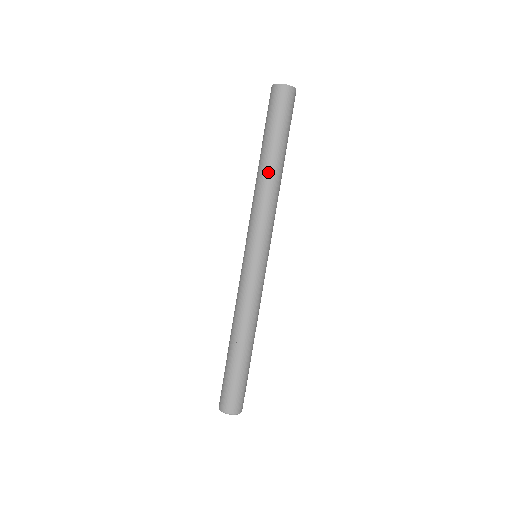
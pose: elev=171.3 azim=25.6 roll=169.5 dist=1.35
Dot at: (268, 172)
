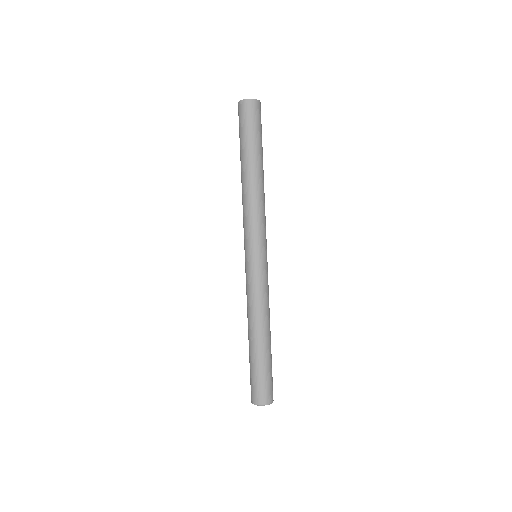
Dot at: (253, 178)
